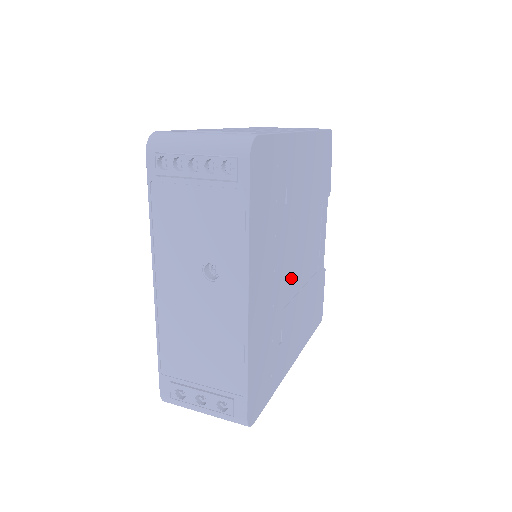
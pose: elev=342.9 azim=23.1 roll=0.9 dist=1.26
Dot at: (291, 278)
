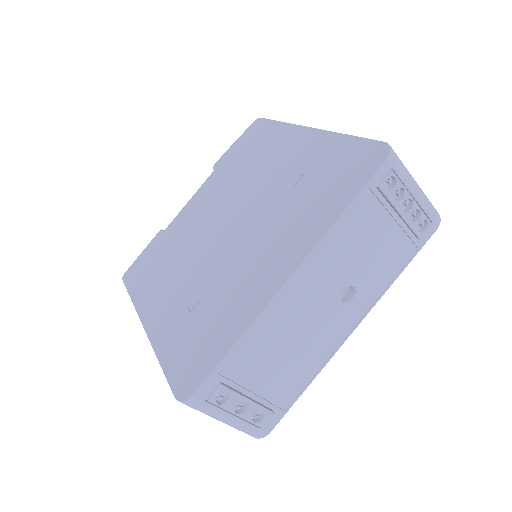
Dot at: occluded
